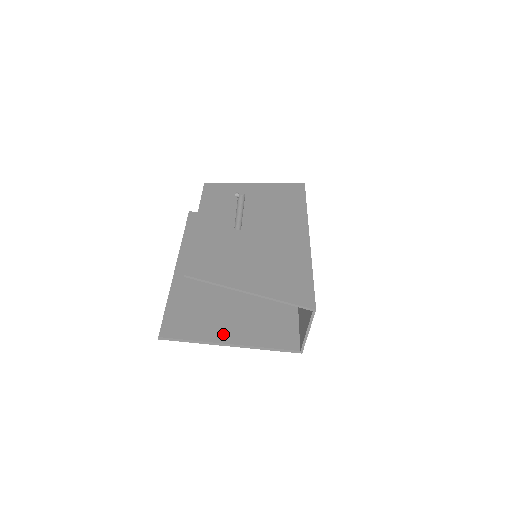
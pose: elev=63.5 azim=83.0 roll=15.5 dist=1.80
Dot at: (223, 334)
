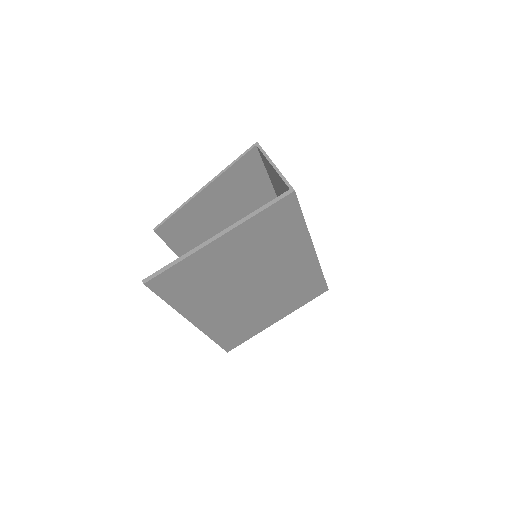
Dot at: occluded
